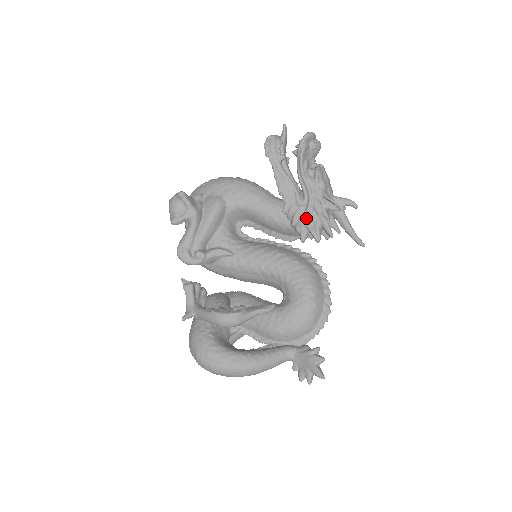
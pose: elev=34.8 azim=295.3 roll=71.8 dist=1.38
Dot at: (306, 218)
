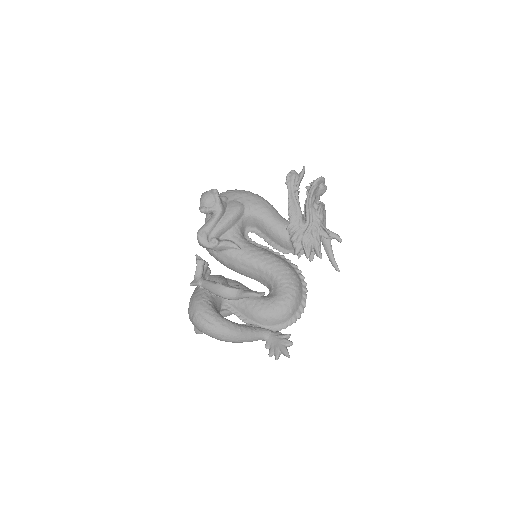
Dot at: (303, 237)
